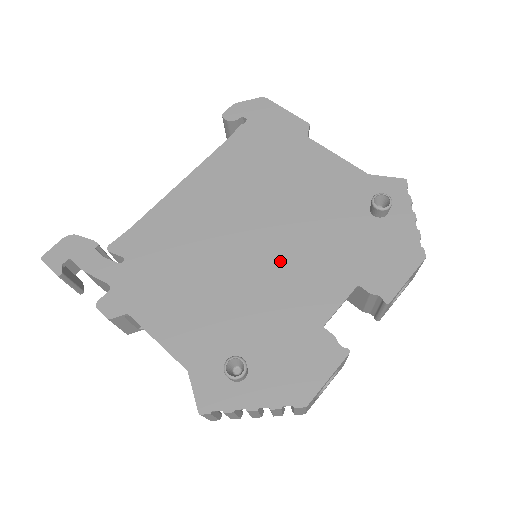
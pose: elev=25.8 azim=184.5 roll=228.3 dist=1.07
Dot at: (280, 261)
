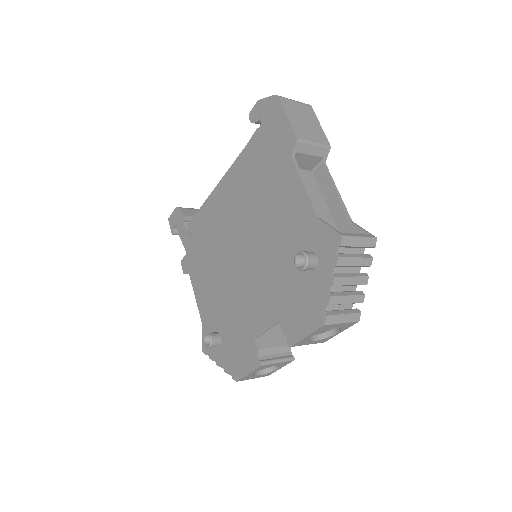
Dot at: (248, 276)
